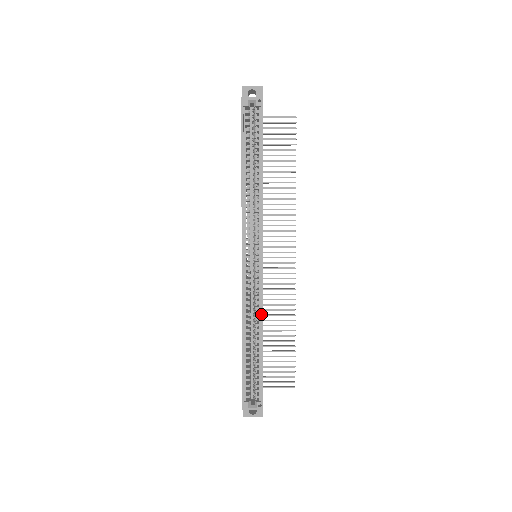
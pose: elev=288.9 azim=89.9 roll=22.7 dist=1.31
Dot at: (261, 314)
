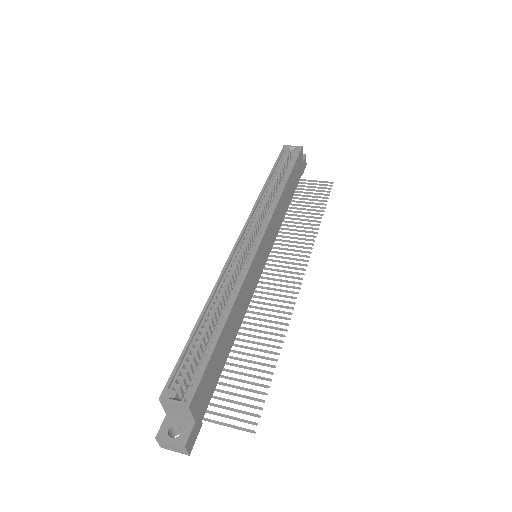
Dot at: (238, 289)
